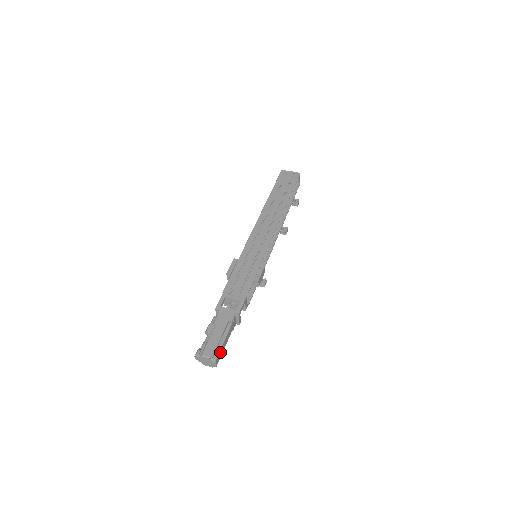
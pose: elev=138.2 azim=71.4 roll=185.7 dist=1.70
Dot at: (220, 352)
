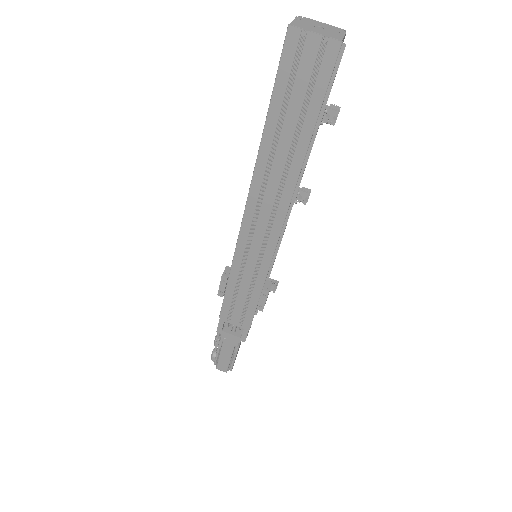
Dot at: (234, 361)
